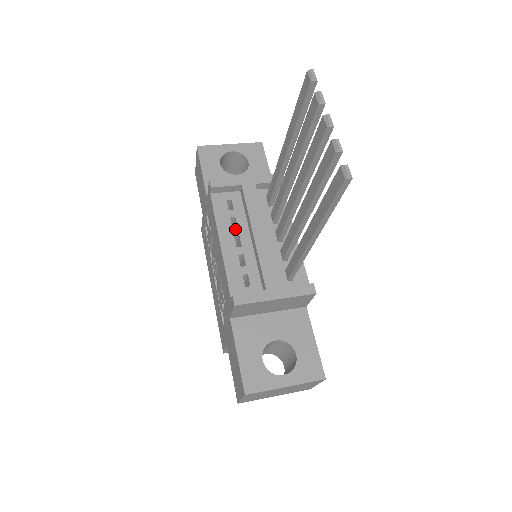
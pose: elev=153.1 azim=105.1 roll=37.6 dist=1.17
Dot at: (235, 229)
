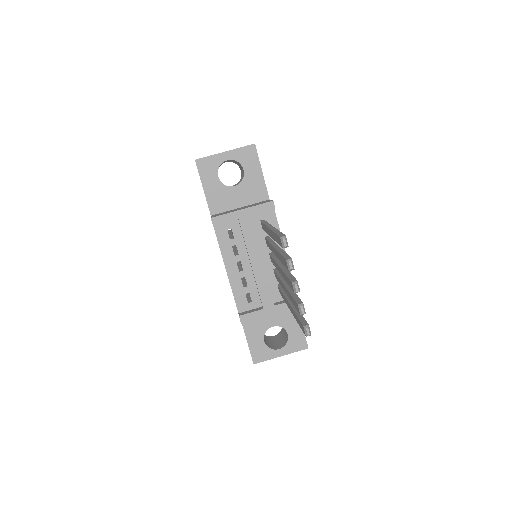
Dot at: (237, 256)
